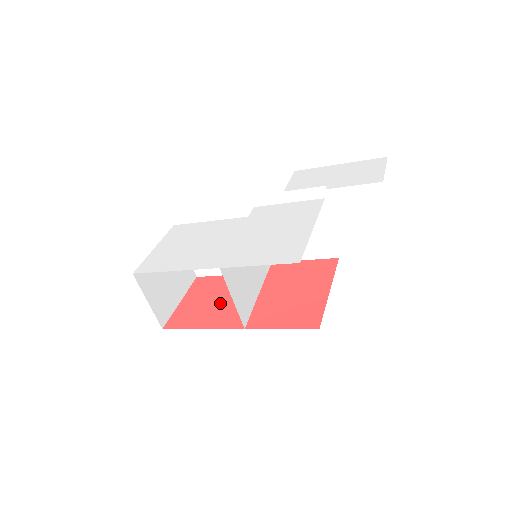
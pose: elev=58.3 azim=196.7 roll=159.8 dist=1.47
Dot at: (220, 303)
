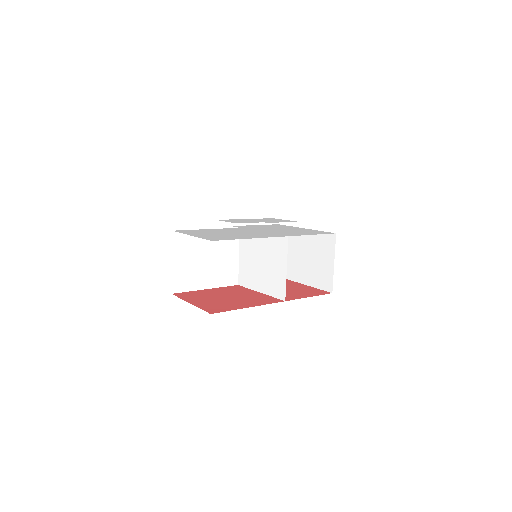
Dot at: (234, 298)
